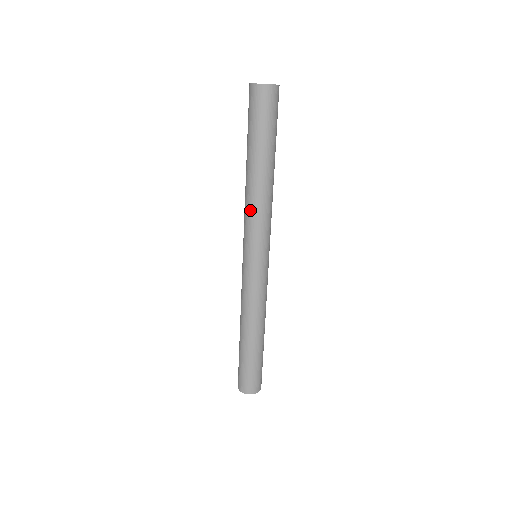
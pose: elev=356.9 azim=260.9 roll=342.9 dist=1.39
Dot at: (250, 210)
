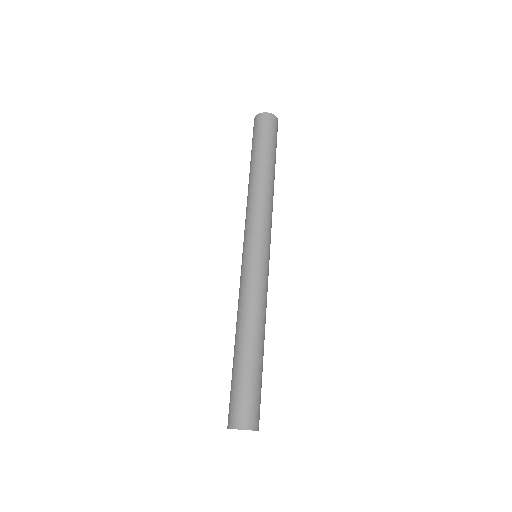
Dot at: (256, 204)
